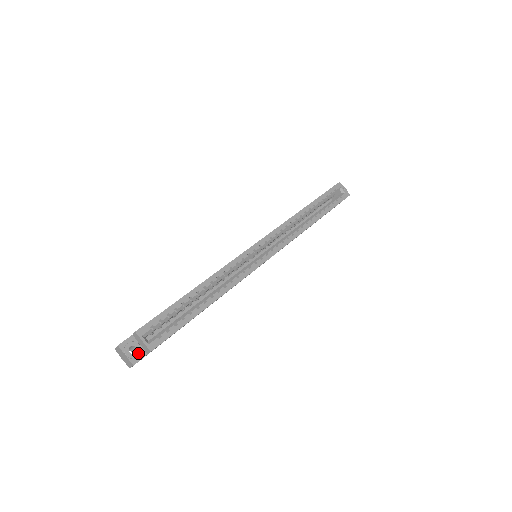
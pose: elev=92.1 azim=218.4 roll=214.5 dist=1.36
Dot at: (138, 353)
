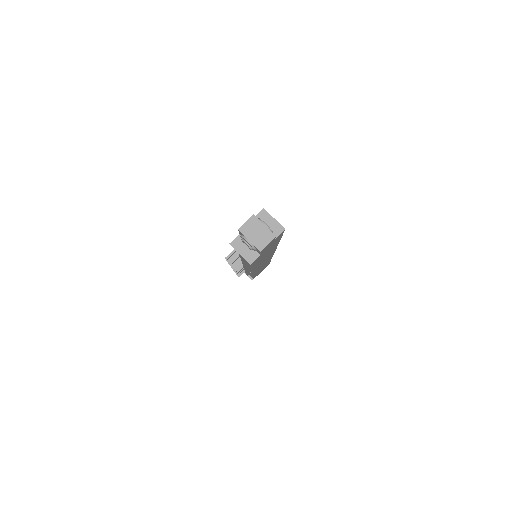
Dot at: (271, 231)
